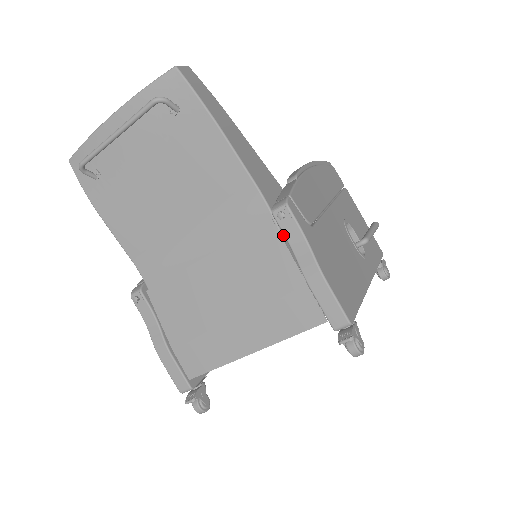
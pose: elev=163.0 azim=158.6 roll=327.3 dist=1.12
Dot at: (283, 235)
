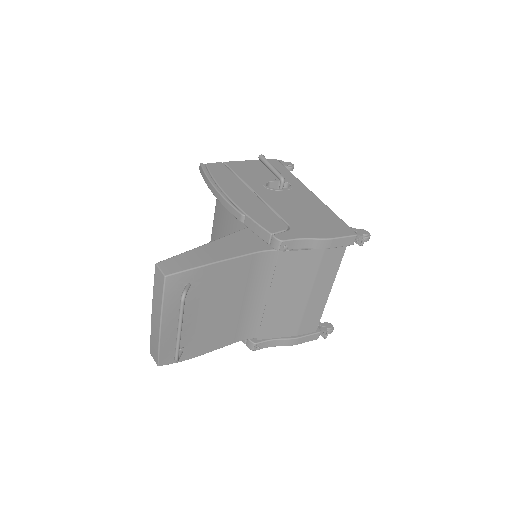
Dot at: (290, 249)
